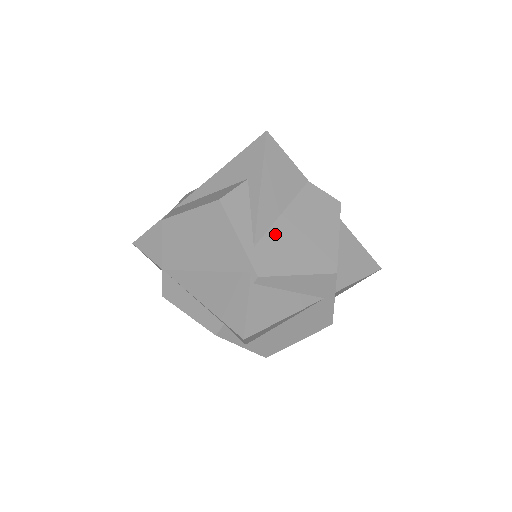
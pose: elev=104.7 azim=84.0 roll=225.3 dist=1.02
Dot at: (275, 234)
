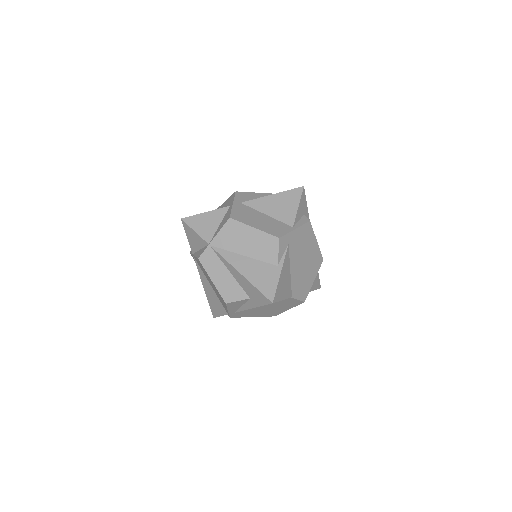
Dot at: (250, 310)
